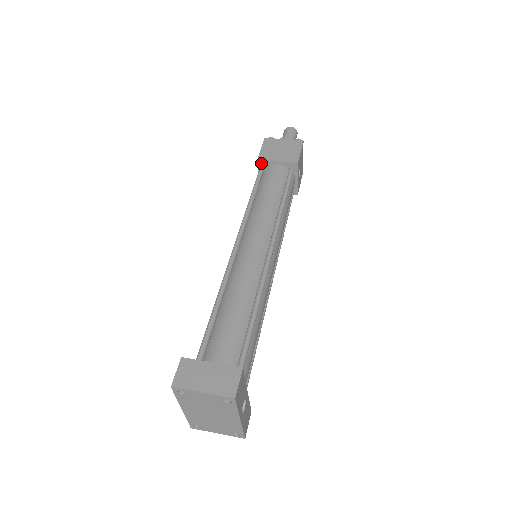
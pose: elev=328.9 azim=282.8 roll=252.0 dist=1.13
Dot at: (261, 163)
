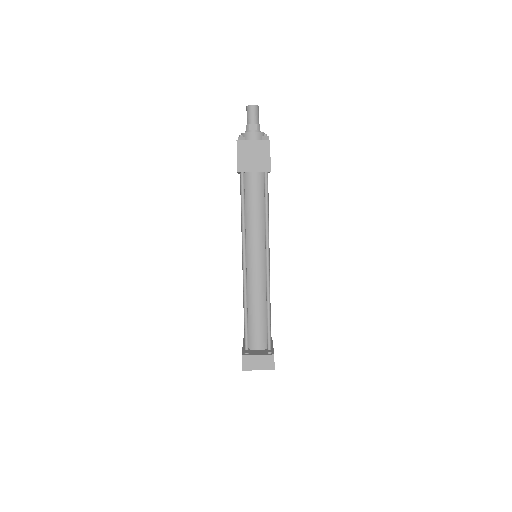
Dot at: (241, 172)
